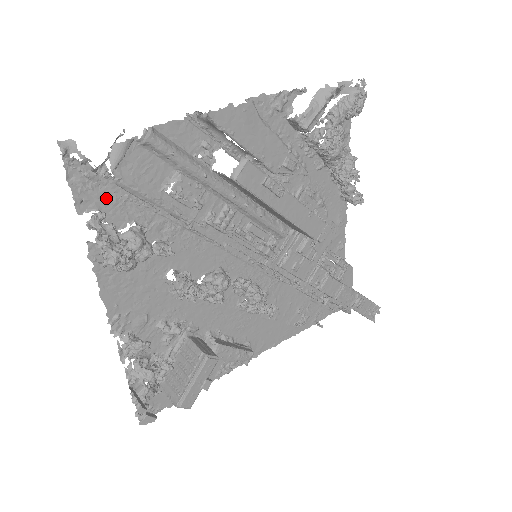
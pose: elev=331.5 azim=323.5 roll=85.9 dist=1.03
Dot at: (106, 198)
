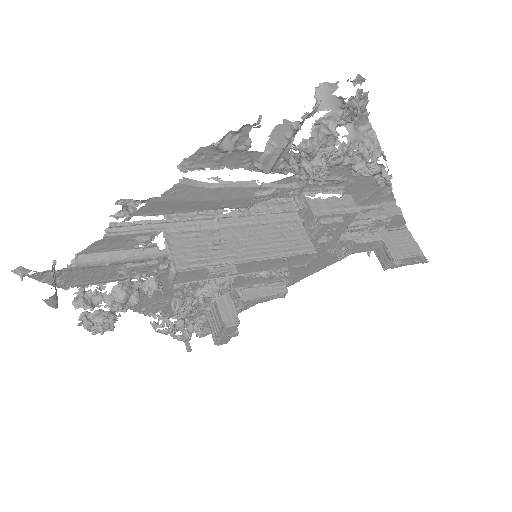
Dot at: occluded
